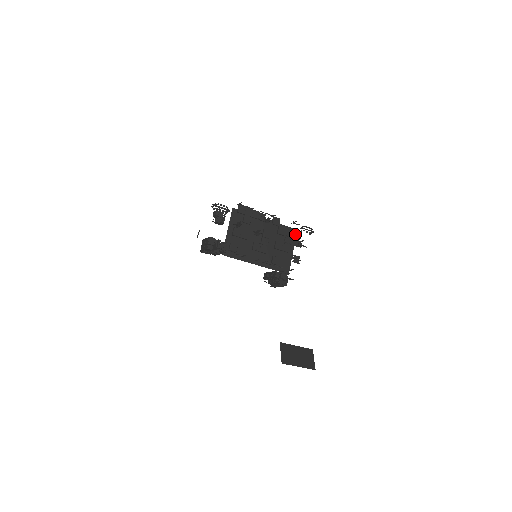
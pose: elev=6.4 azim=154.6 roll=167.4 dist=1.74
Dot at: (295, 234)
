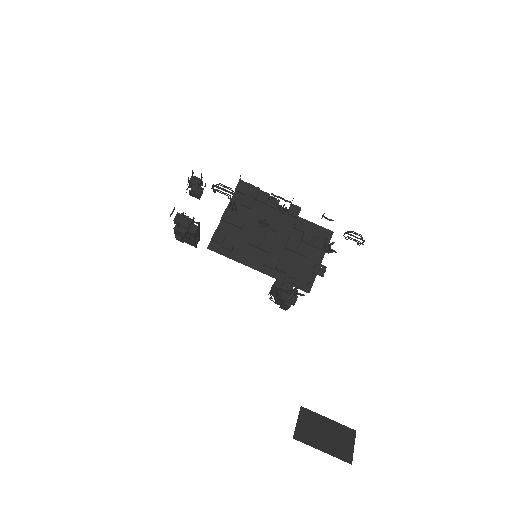
Dot at: (329, 237)
